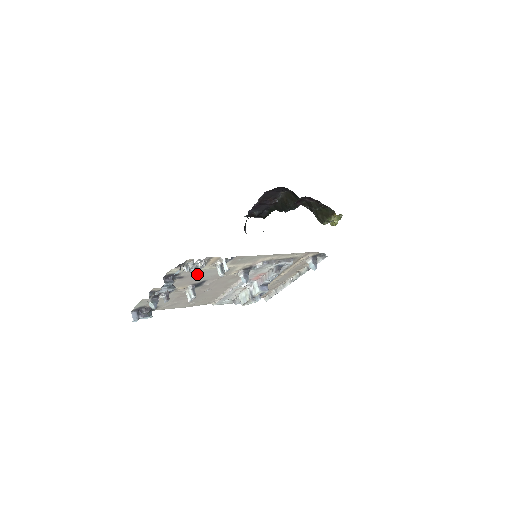
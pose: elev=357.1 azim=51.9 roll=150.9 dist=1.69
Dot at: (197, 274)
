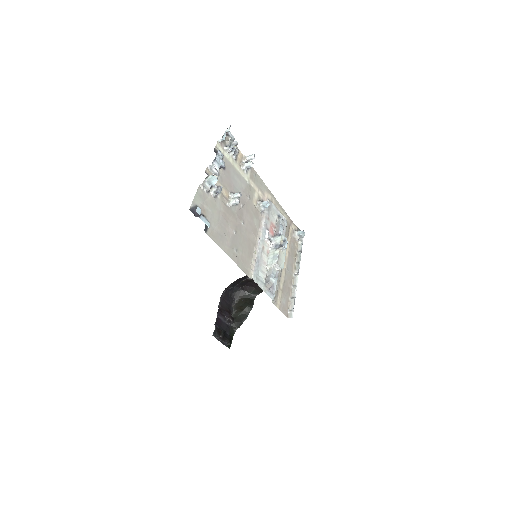
Dot at: (233, 174)
